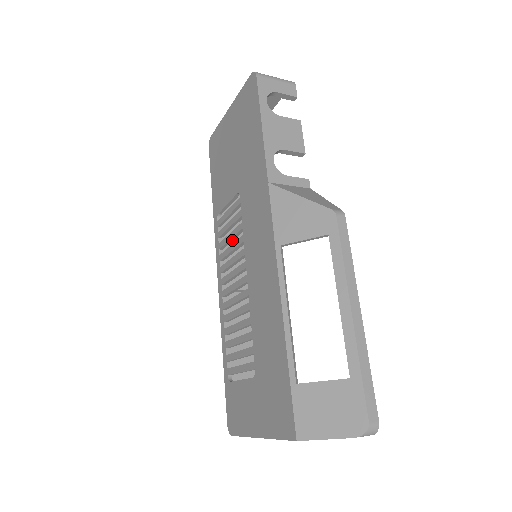
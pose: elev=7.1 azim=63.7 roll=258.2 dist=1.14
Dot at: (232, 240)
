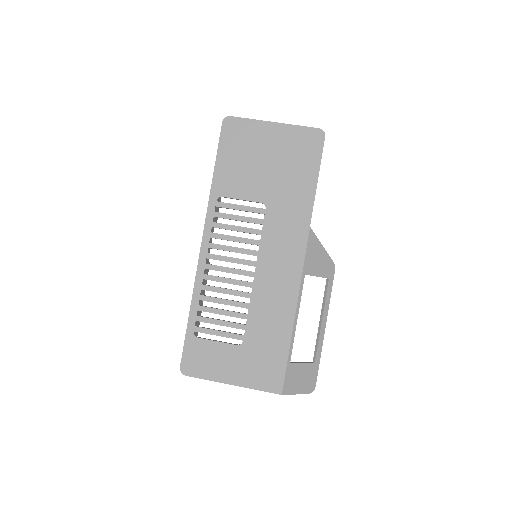
Dot at: occluded
